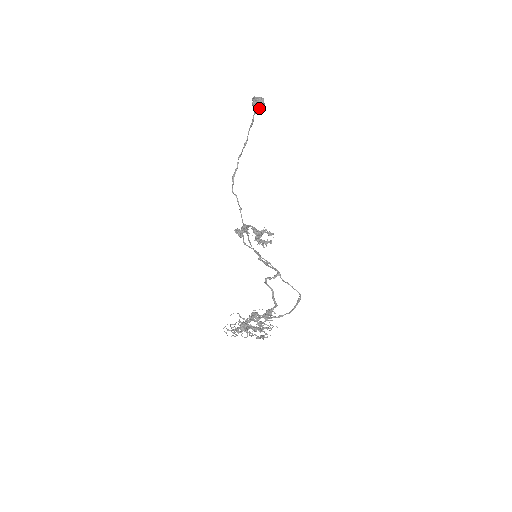
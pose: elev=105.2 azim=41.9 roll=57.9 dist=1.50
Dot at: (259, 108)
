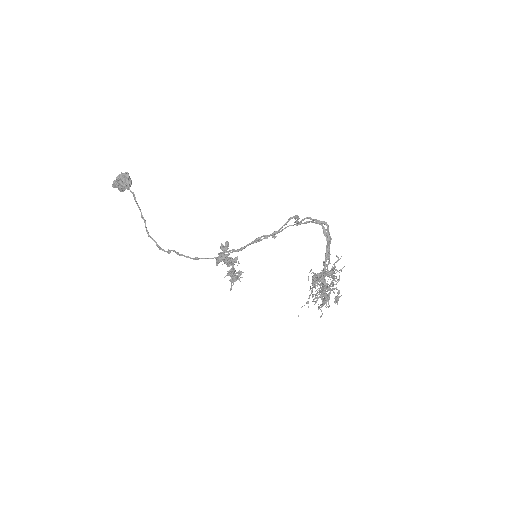
Dot at: (128, 181)
